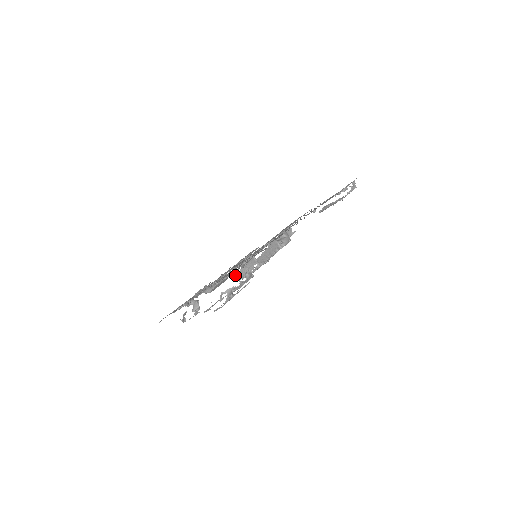
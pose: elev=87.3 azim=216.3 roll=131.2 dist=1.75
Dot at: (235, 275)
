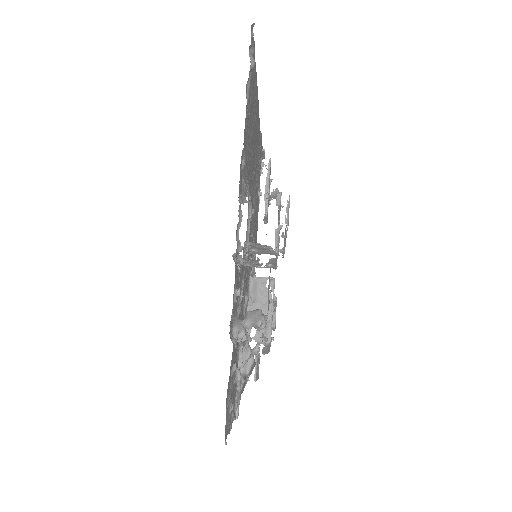
Dot at: (258, 339)
